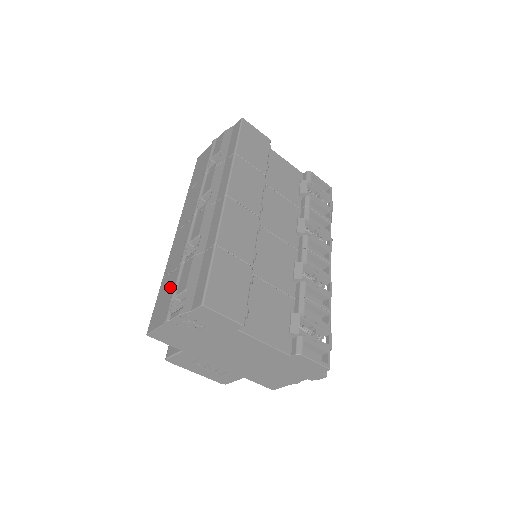
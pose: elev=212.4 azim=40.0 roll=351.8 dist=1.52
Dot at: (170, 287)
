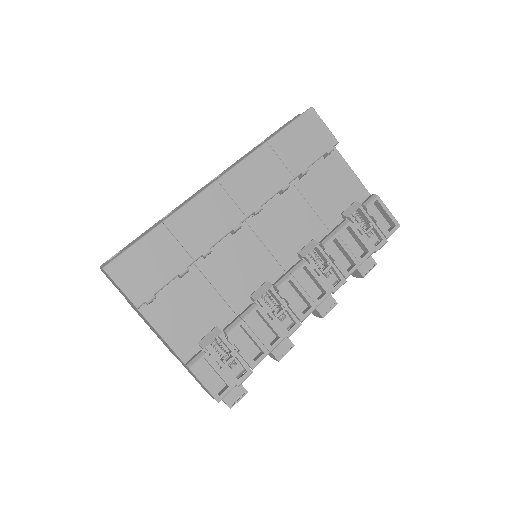
Dot at: occluded
